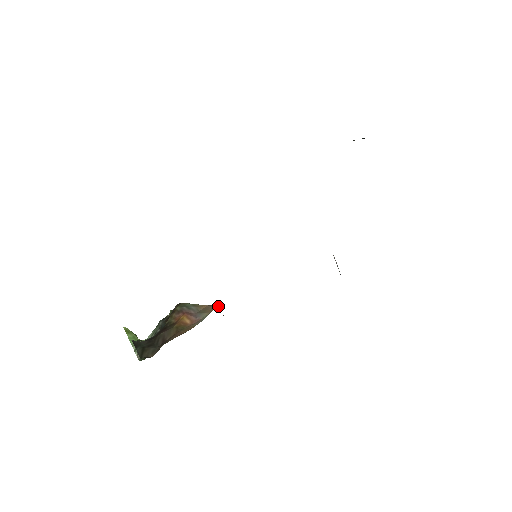
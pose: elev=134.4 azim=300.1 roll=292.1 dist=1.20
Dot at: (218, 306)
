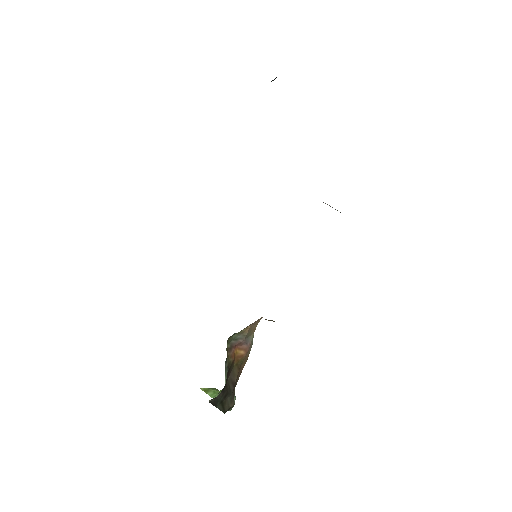
Dot at: (258, 320)
